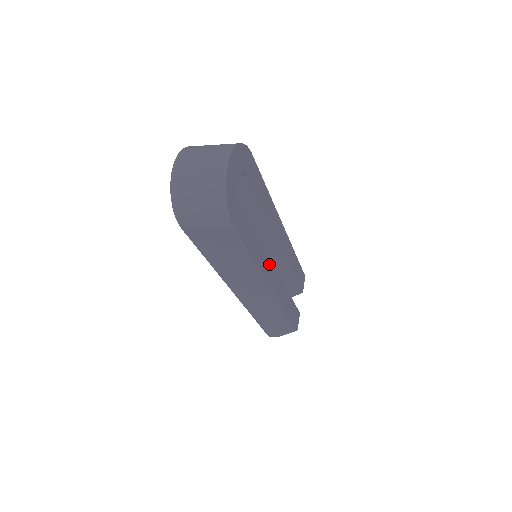
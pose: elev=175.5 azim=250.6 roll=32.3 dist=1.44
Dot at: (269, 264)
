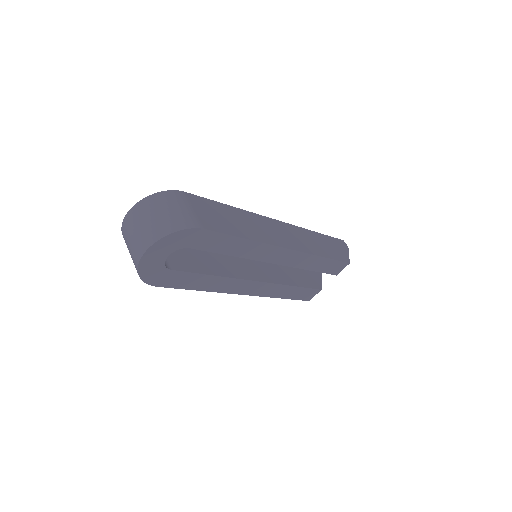
Dot at: (241, 283)
